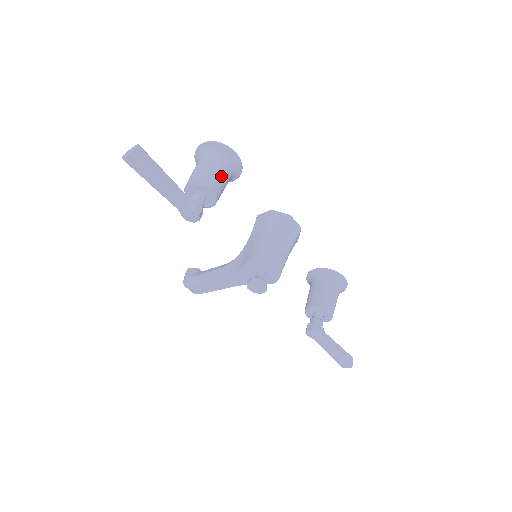
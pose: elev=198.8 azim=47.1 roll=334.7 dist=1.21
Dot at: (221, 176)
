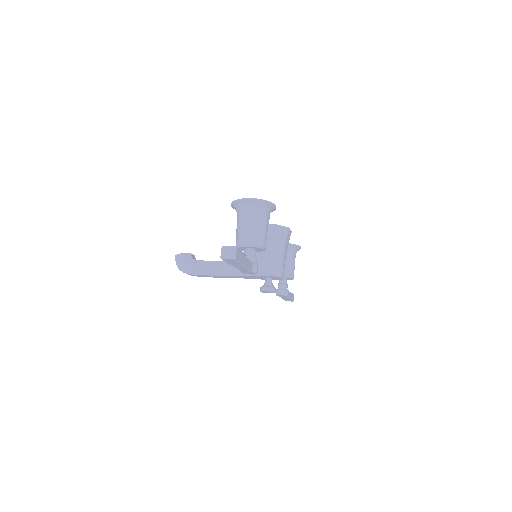
Dot at: occluded
